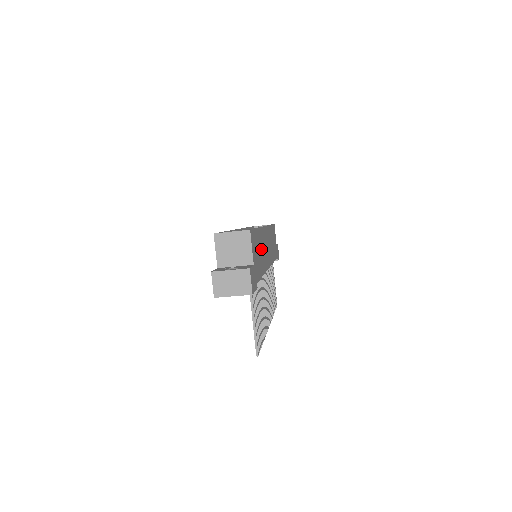
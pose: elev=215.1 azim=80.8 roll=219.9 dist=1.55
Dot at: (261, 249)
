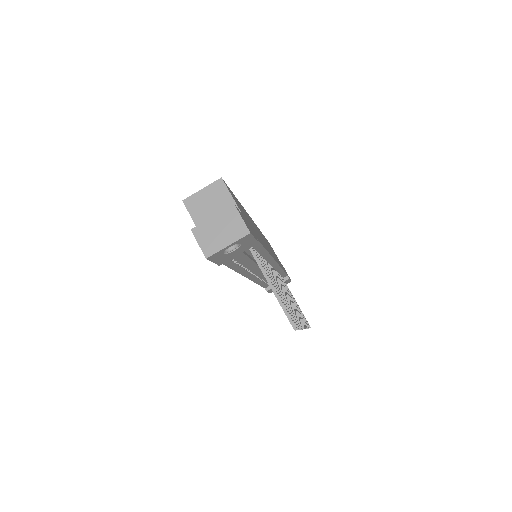
Dot at: occluded
